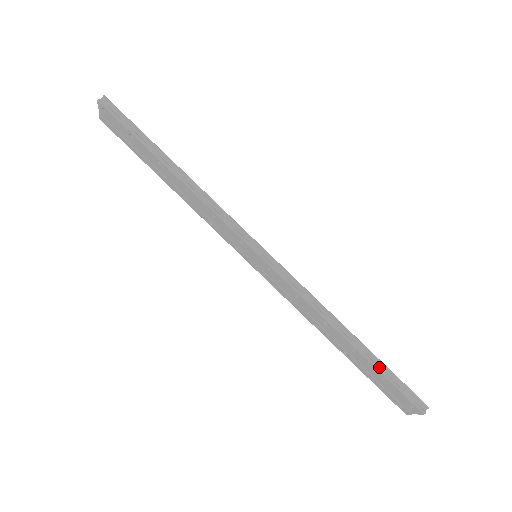
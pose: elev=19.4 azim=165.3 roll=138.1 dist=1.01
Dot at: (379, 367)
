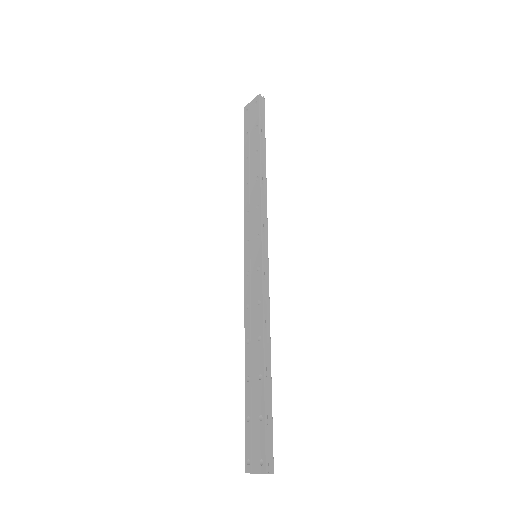
Dot at: (267, 404)
